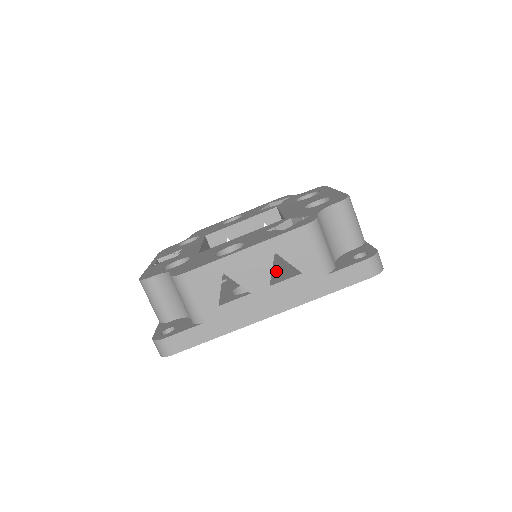
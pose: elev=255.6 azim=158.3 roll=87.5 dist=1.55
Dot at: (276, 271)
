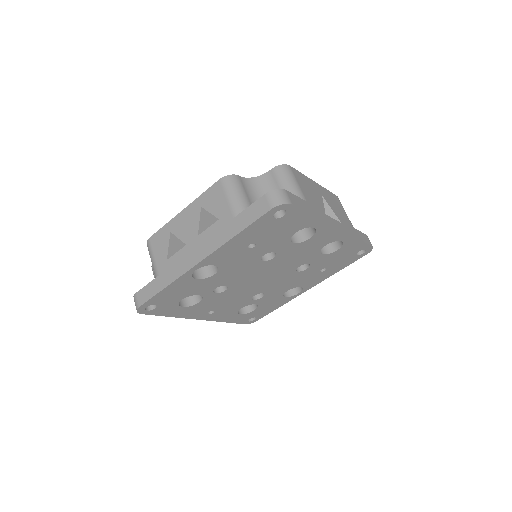
Dot at: occluded
